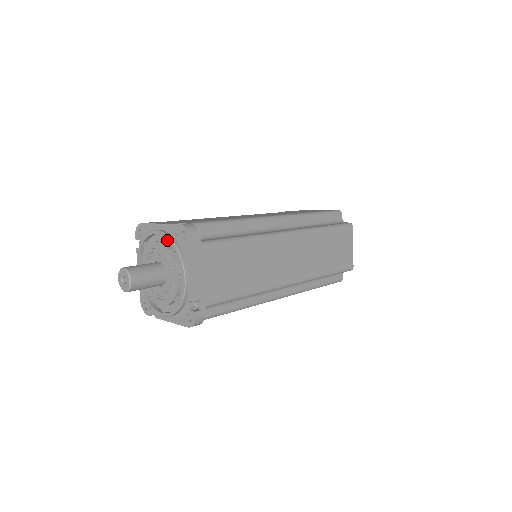
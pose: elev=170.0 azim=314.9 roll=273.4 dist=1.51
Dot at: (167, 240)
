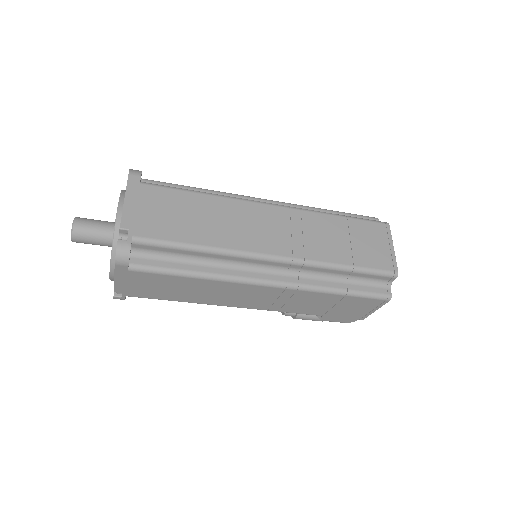
Dot at: occluded
